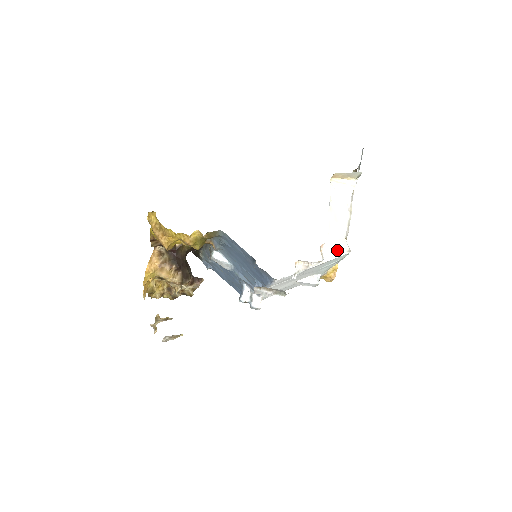
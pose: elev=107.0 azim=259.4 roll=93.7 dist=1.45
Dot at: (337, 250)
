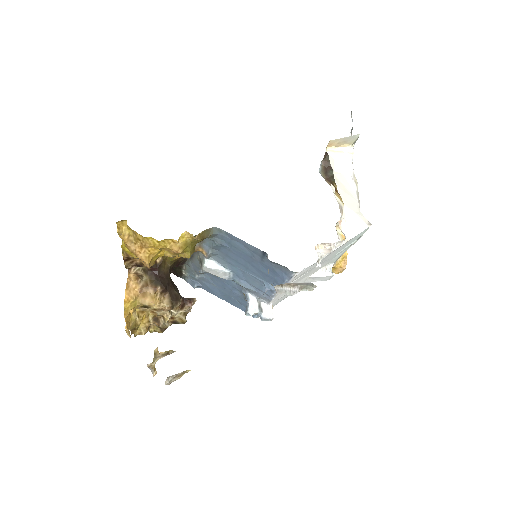
Dot at: (357, 225)
